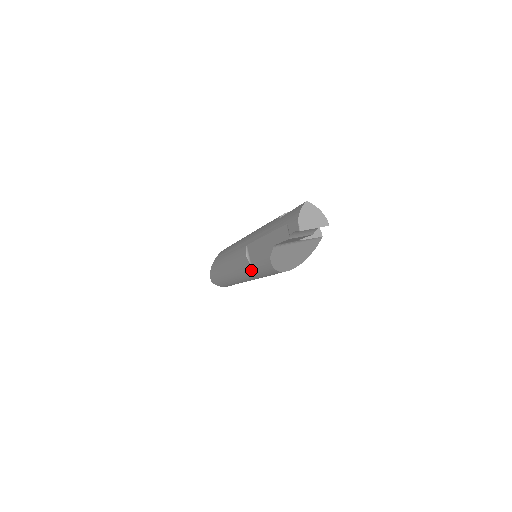
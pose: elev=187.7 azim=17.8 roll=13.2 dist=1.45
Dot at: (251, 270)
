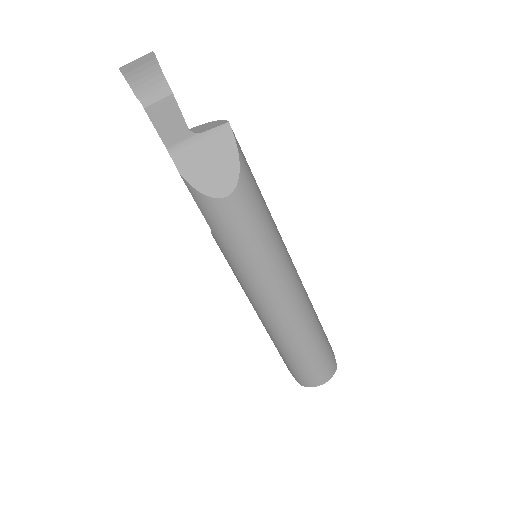
Dot at: (226, 250)
